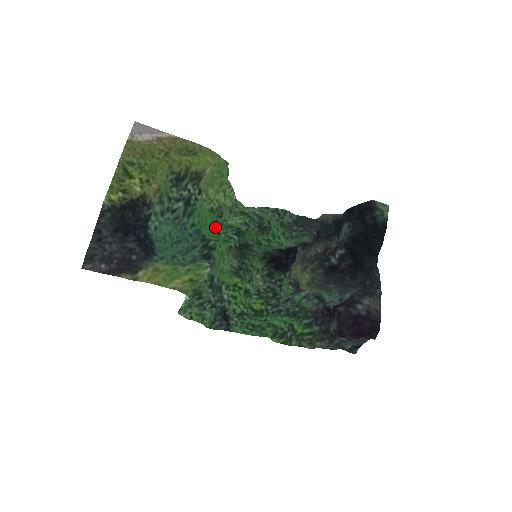
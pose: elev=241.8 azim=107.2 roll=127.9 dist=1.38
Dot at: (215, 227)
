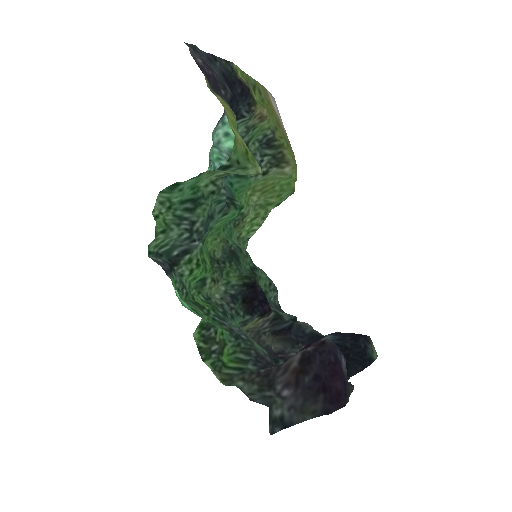
Dot at: (227, 222)
